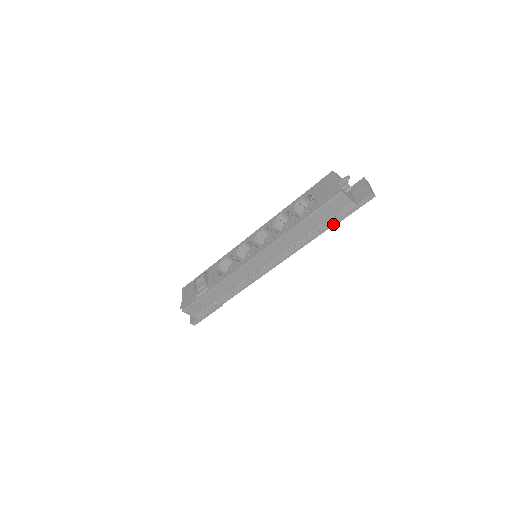
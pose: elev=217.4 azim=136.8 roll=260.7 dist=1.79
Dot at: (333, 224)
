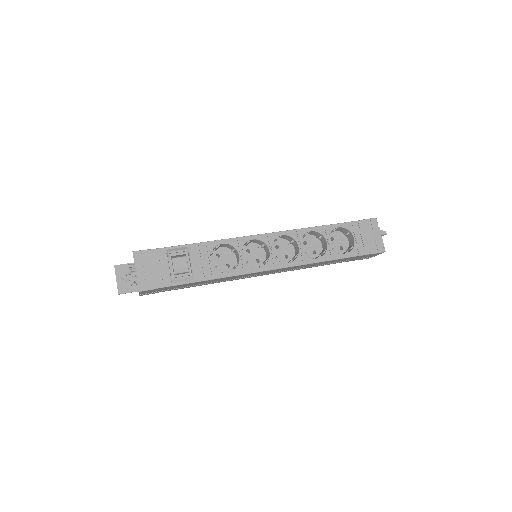
Dot at: occluded
